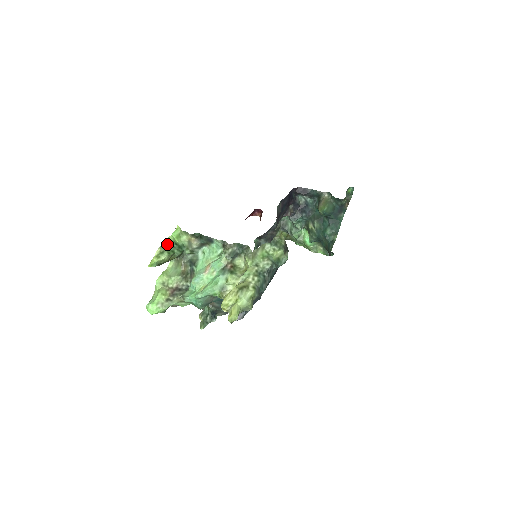
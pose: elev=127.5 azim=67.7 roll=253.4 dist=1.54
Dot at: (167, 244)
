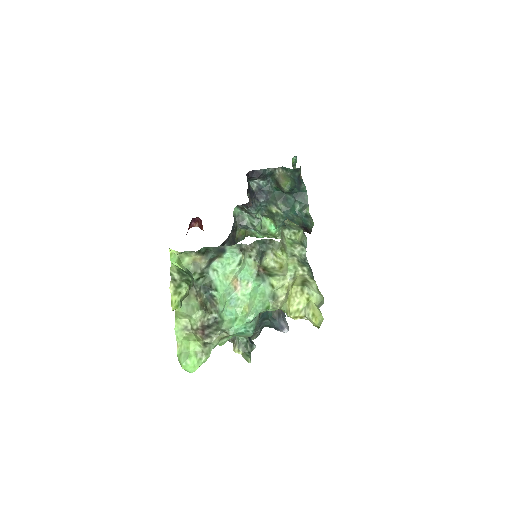
Dot at: (176, 274)
